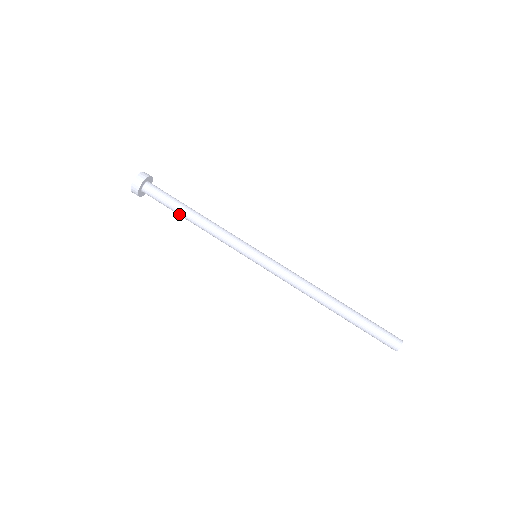
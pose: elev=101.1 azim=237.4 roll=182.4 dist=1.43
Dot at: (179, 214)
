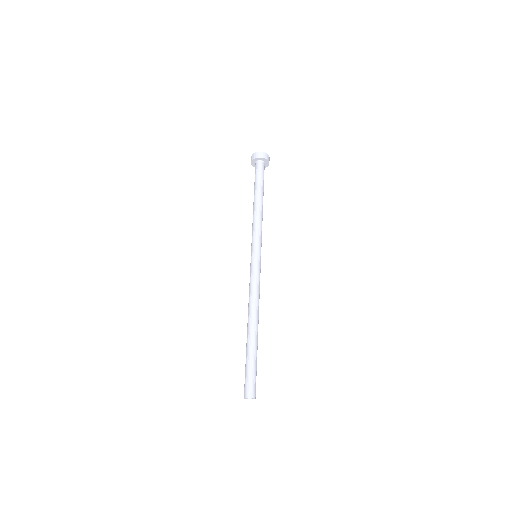
Dot at: (254, 193)
